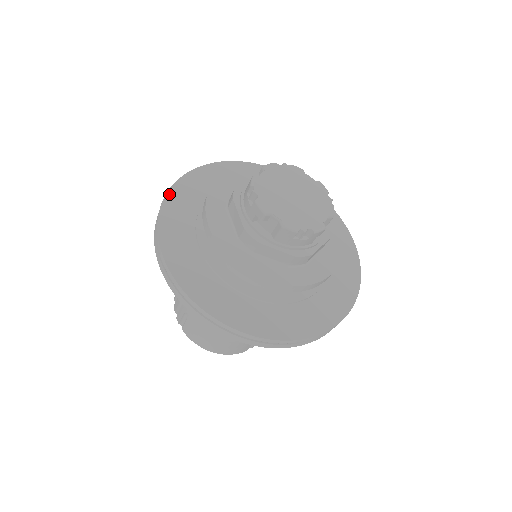
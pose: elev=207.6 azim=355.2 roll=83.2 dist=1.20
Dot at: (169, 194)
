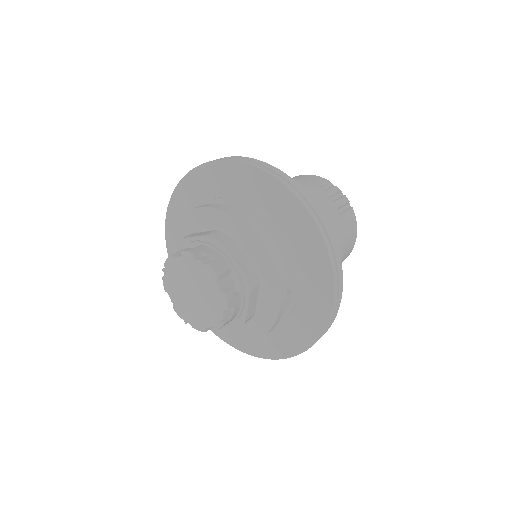
Dot at: (182, 182)
